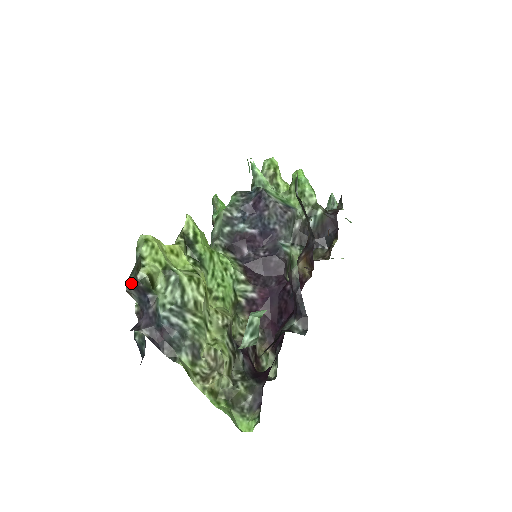
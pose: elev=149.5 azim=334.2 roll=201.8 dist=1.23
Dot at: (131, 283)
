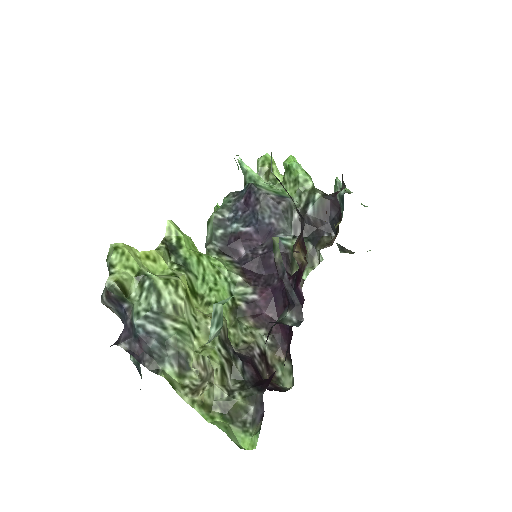
Dot at: (104, 294)
